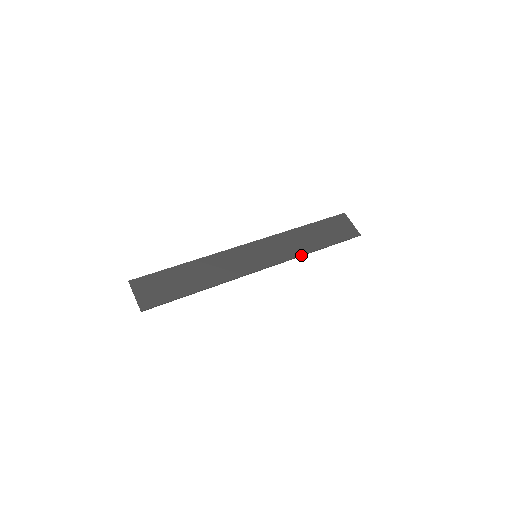
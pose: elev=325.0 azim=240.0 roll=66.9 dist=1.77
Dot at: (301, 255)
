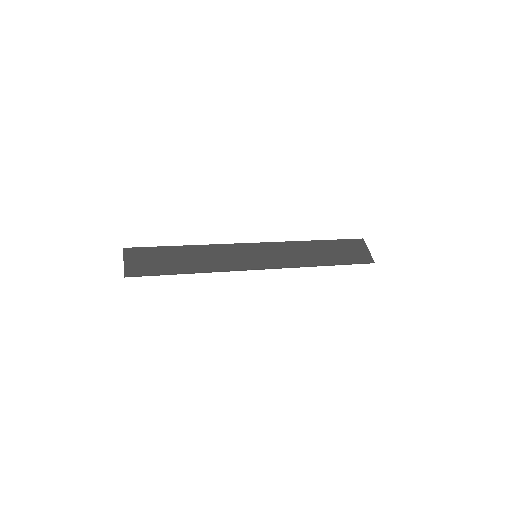
Dot at: (303, 266)
